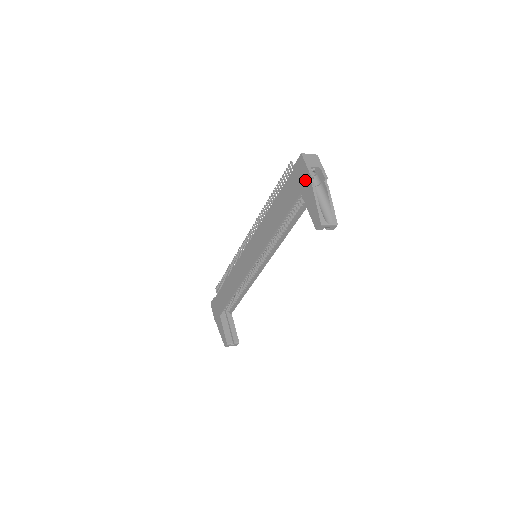
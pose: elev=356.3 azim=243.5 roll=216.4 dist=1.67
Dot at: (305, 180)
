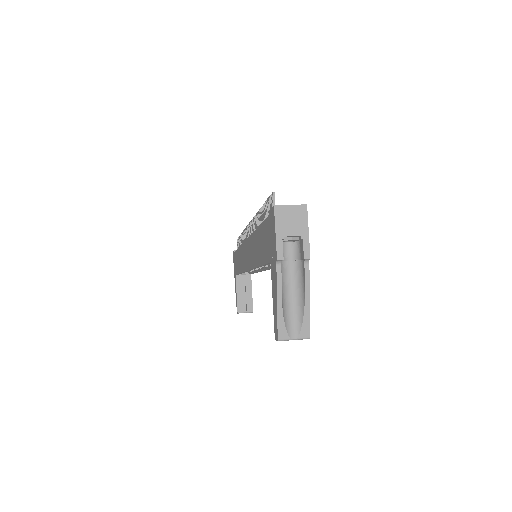
Dot at: (273, 253)
